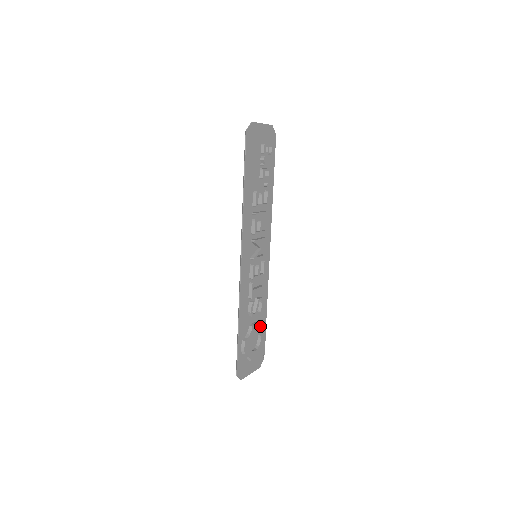
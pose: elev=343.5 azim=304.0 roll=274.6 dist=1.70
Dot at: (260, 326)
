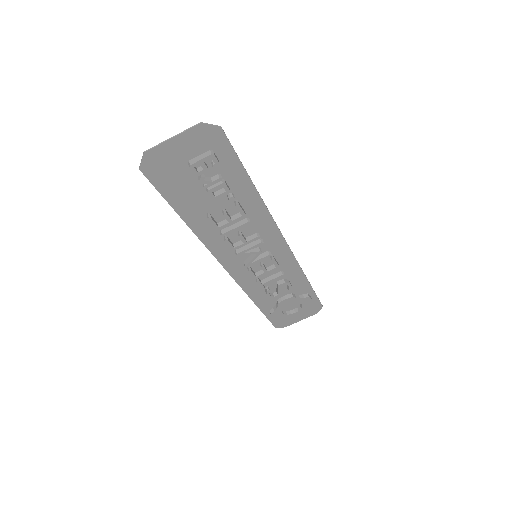
Dot at: (295, 298)
